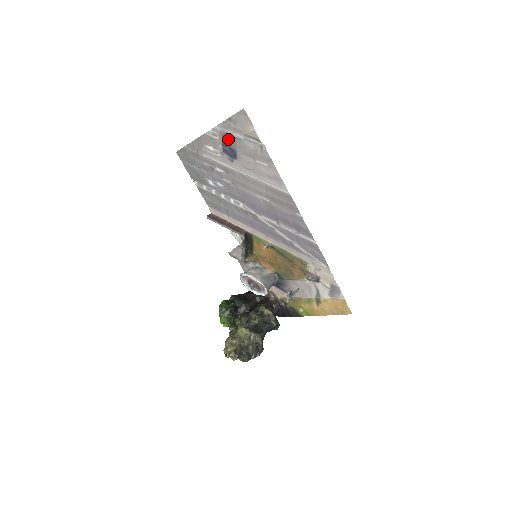
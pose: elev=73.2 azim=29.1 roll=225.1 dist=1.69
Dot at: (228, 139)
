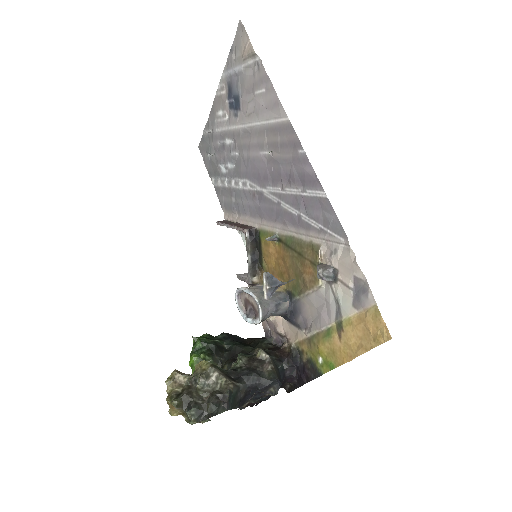
Dot at: (232, 83)
